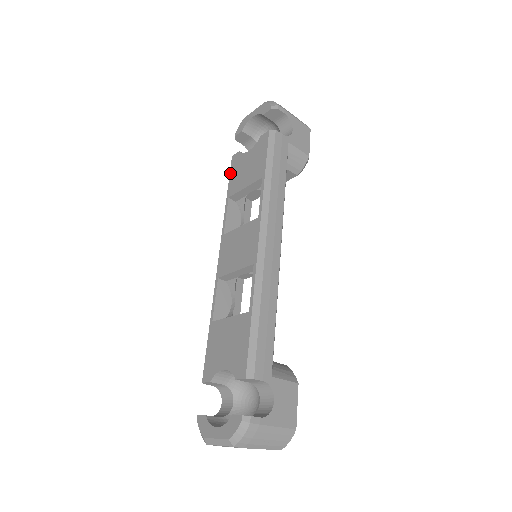
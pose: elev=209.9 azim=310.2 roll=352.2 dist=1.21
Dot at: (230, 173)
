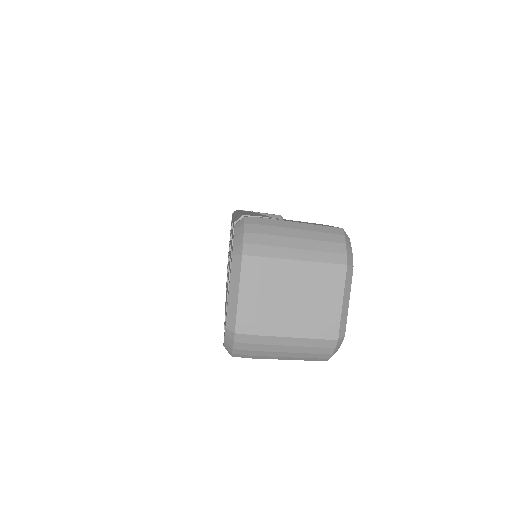
Dot at: occluded
